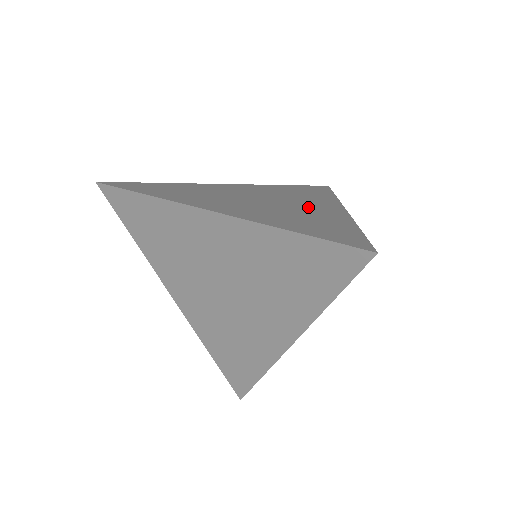
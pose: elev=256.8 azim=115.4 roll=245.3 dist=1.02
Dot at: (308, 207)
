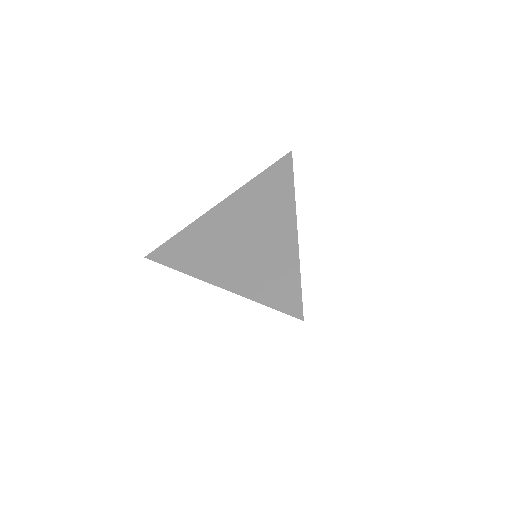
Dot at: (272, 239)
